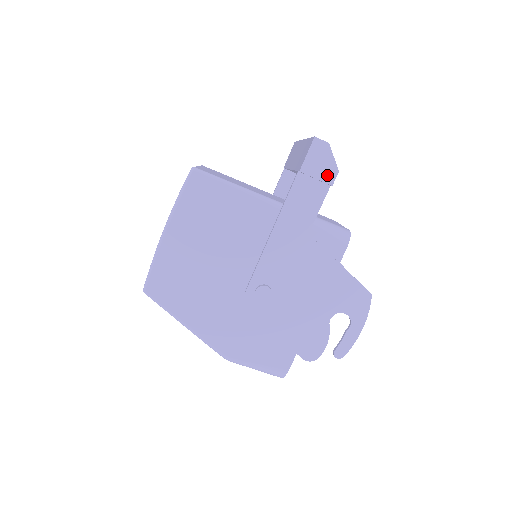
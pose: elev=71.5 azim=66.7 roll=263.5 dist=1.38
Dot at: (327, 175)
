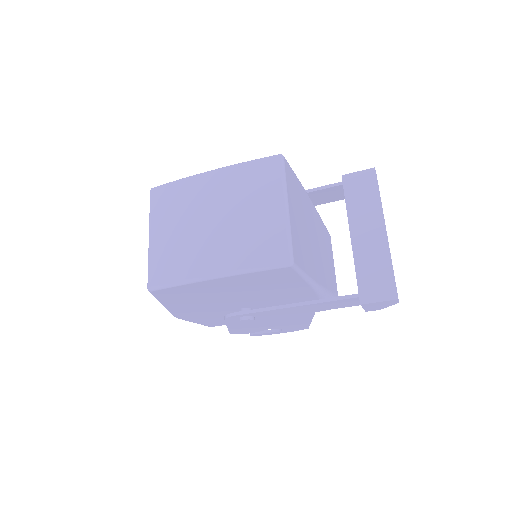
Dot at: (372, 309)
